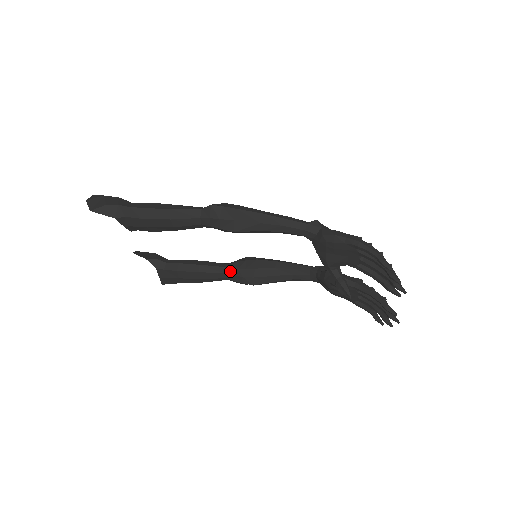
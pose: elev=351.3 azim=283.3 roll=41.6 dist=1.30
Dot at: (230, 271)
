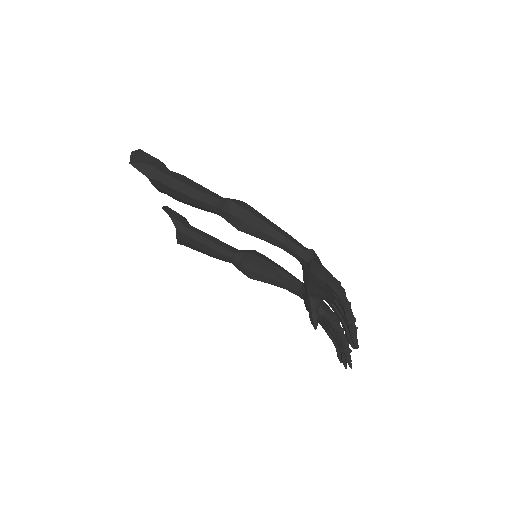
Dot at: (235, 257)
